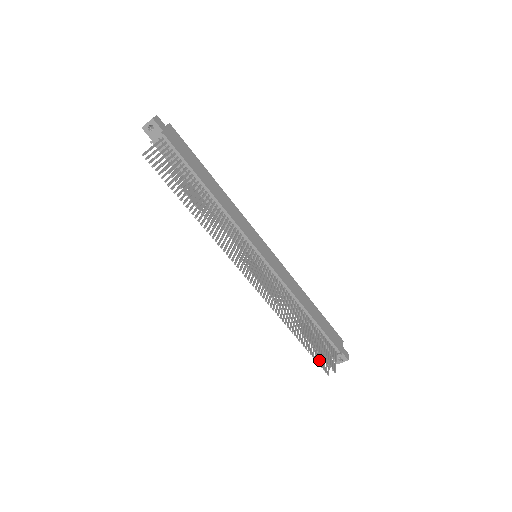
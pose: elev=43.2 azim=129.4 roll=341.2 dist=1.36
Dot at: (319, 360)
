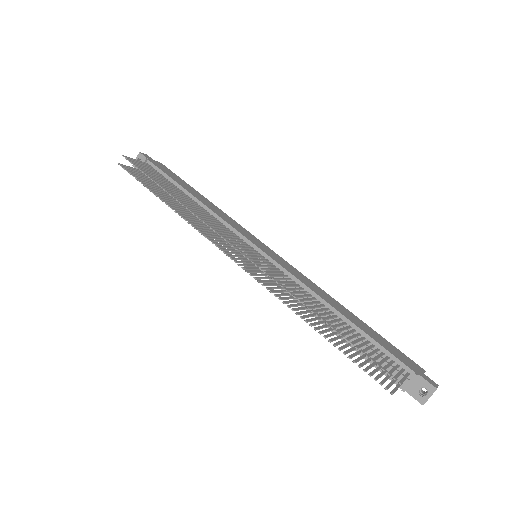
Dot at: (370, 372)
